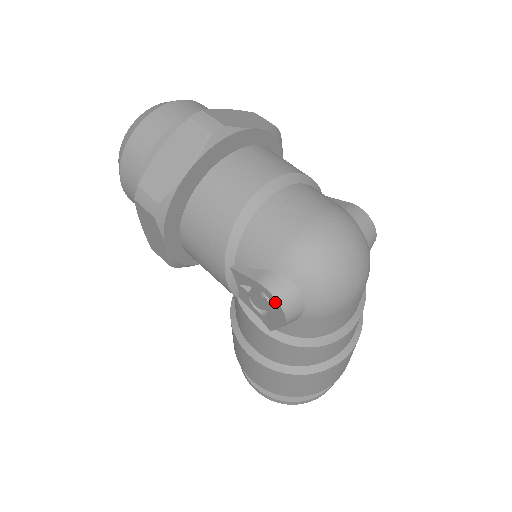
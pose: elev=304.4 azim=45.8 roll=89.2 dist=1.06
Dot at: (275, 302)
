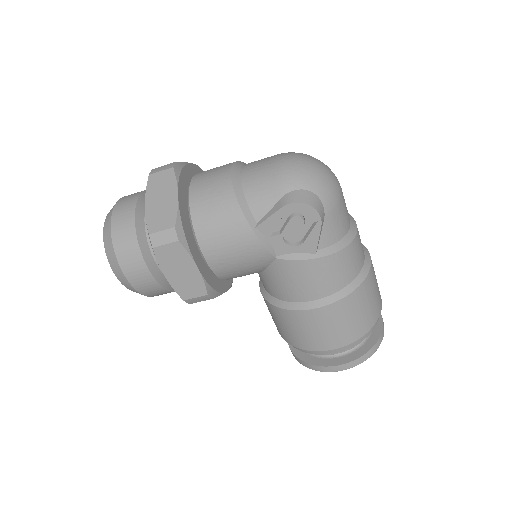
Dot at: (304, 207)
